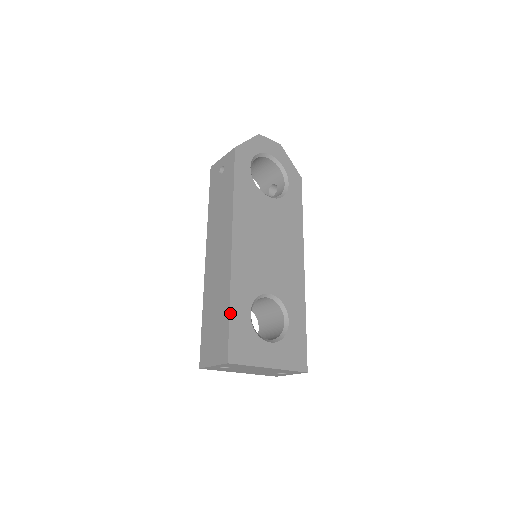
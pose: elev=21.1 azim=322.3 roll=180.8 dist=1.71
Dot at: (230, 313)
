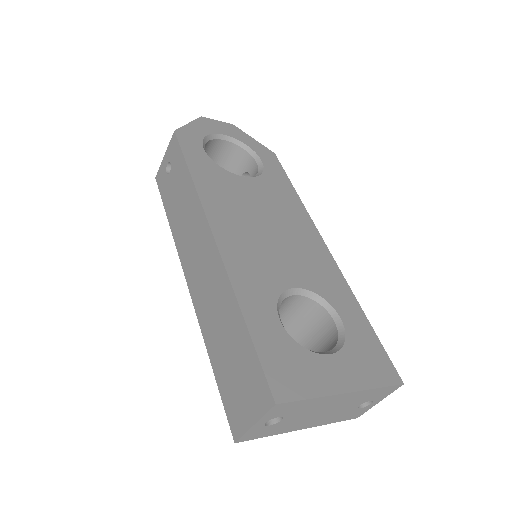
Dot at: (248, 326)
